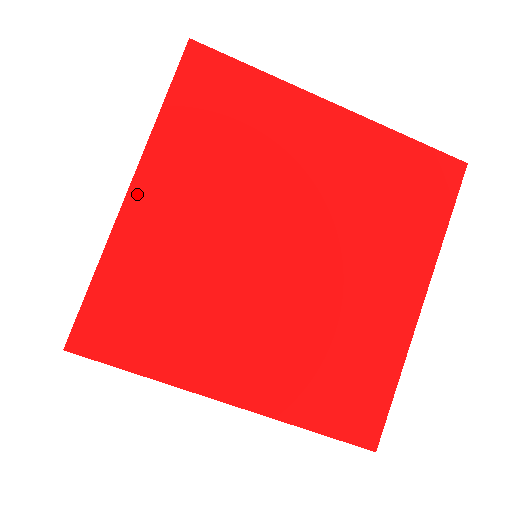
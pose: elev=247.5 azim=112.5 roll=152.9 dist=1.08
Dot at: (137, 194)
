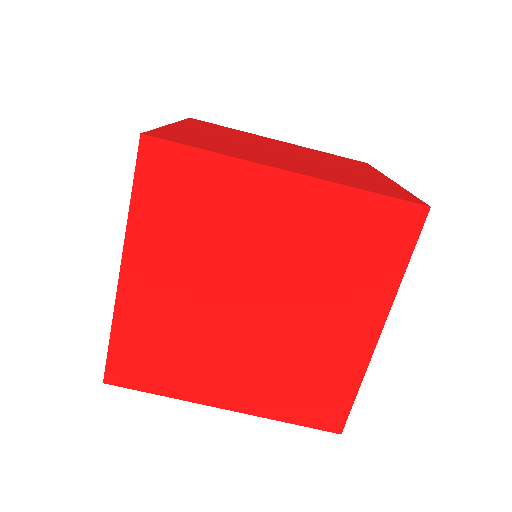
Dot at: (177, 125)
